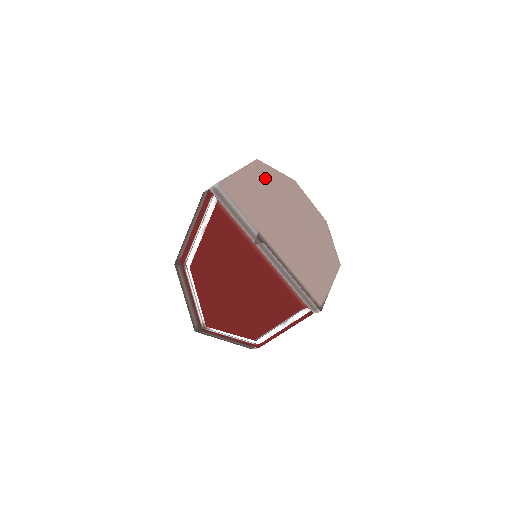
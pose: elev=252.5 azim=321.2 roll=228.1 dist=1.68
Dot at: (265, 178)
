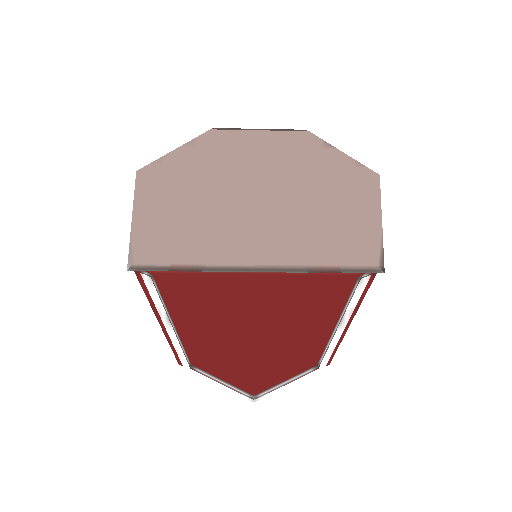
Dot at: (170, 185)
